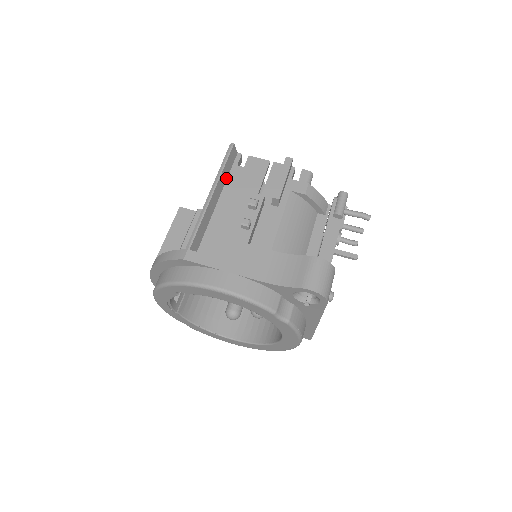
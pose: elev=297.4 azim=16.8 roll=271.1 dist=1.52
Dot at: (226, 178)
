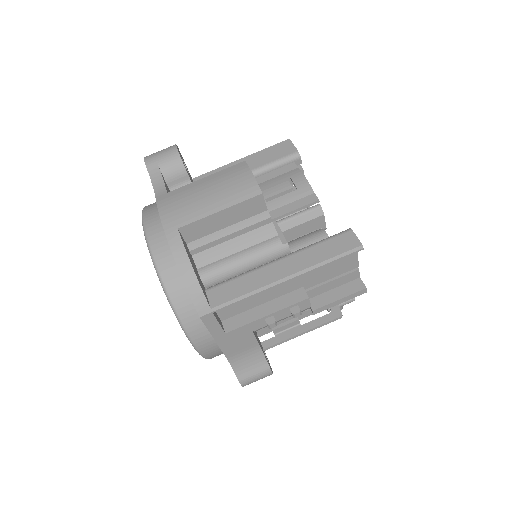
Dot at: occluded
